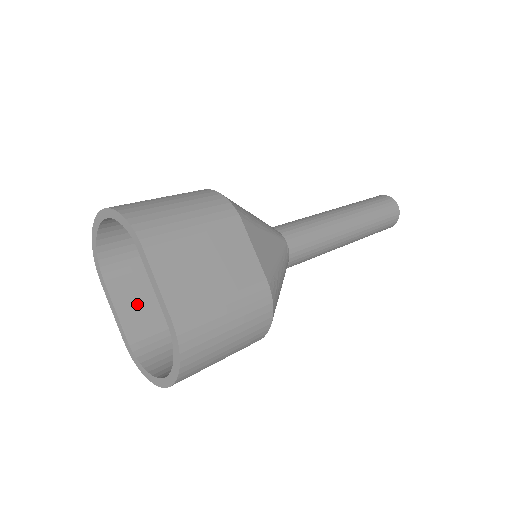
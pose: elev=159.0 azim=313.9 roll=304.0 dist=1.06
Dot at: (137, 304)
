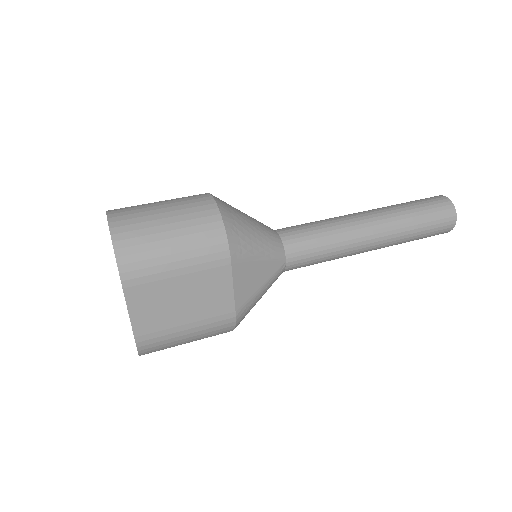
Dot at: occluded
